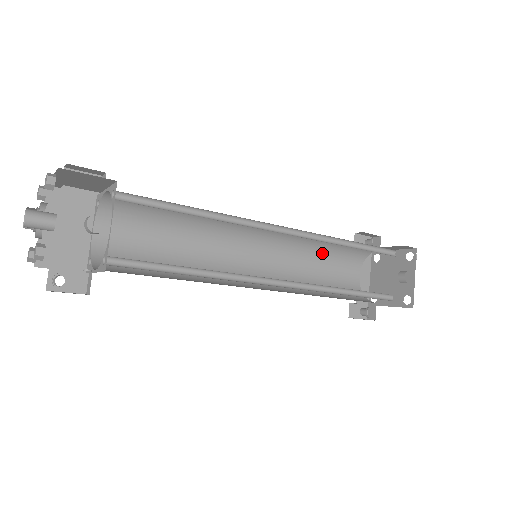
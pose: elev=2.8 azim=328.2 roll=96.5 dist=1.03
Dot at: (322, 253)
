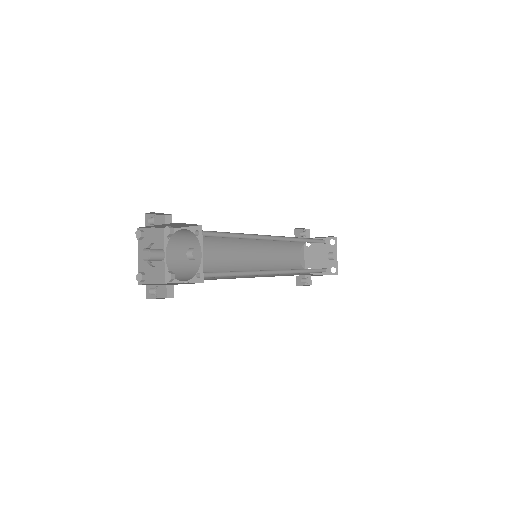
Dot at: (281, 246)
